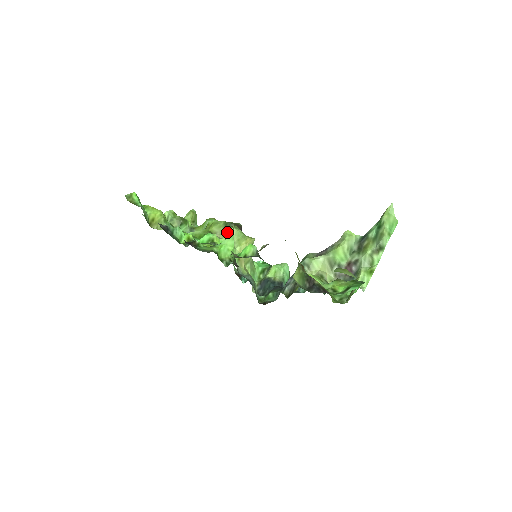
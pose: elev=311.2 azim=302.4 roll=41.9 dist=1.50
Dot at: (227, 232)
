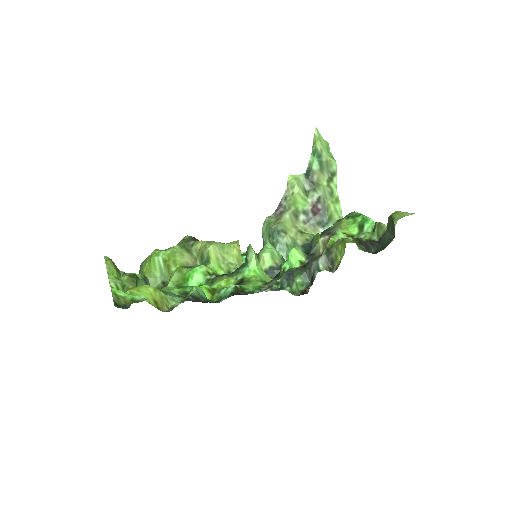
Dot at: (209, 254)
